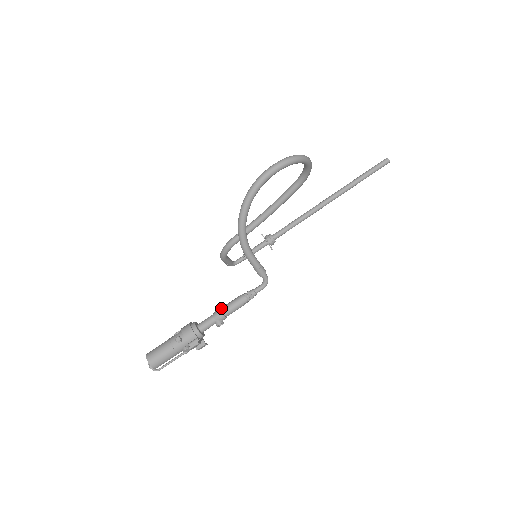
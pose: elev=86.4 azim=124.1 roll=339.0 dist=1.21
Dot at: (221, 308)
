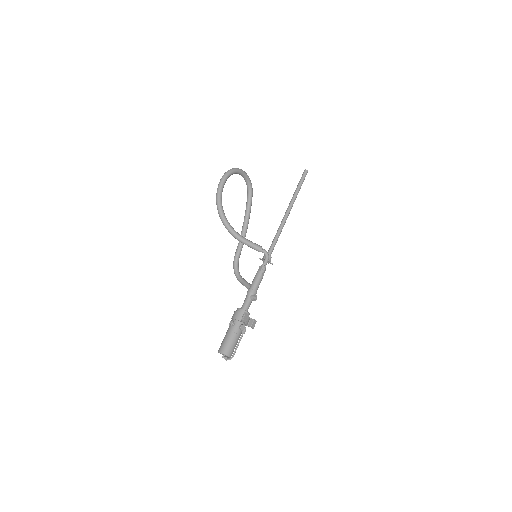
Dot at: (249, 288)
